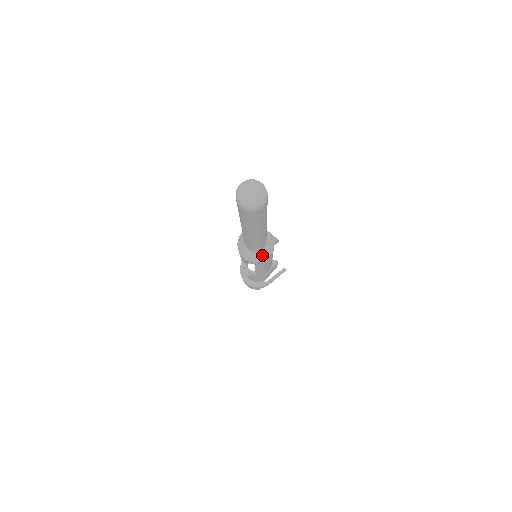
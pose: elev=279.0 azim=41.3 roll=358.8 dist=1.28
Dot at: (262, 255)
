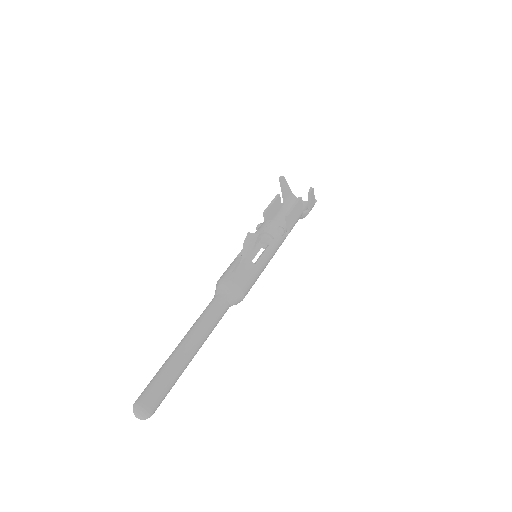
Dot at: (236, 302)
